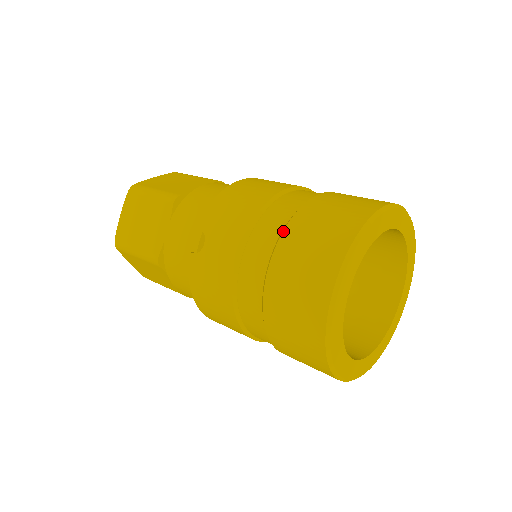
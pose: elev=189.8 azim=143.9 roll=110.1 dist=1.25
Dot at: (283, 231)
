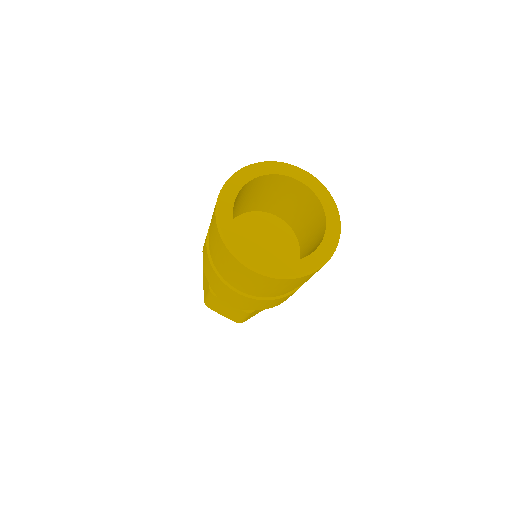
Dot at: occluded
